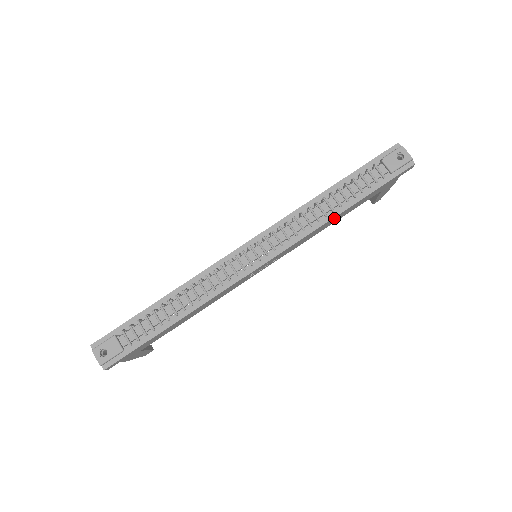
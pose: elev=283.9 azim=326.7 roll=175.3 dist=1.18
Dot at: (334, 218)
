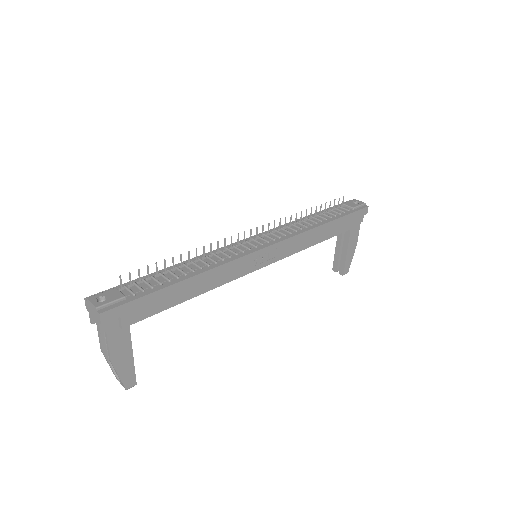
Dot at: (319, 229)
